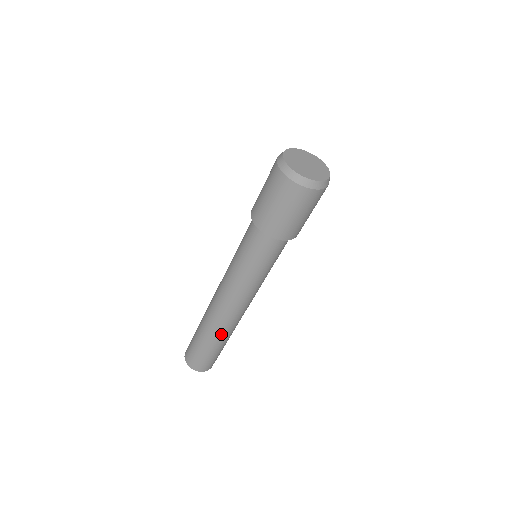
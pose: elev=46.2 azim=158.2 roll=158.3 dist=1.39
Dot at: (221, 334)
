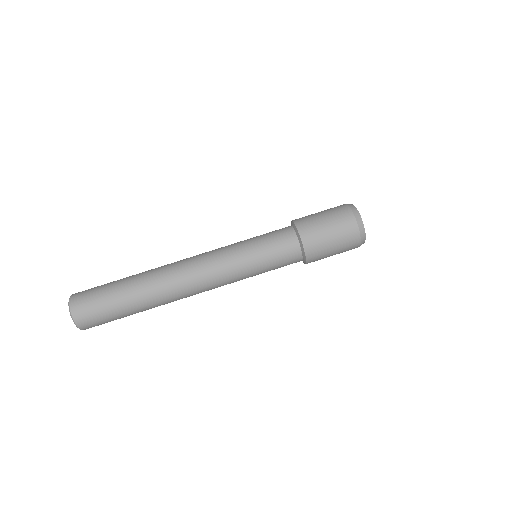
Dot at: (156, 299)
